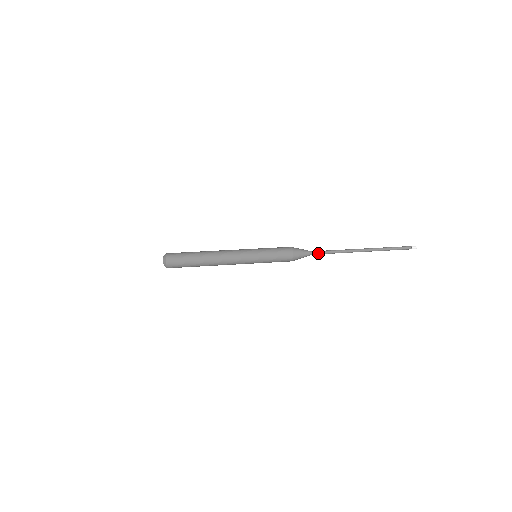
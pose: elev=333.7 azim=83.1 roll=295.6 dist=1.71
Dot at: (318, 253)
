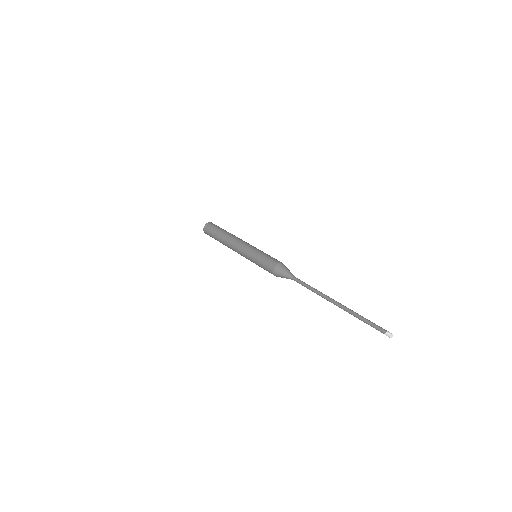
Dot at: (297, 282)
